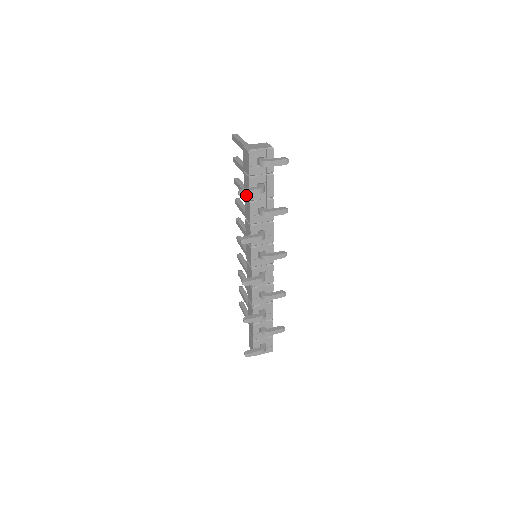
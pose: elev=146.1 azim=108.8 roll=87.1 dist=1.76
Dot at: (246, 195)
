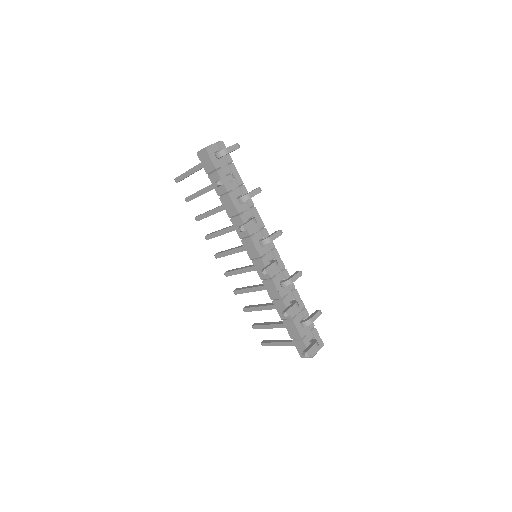
Dot at: (223, 183)
